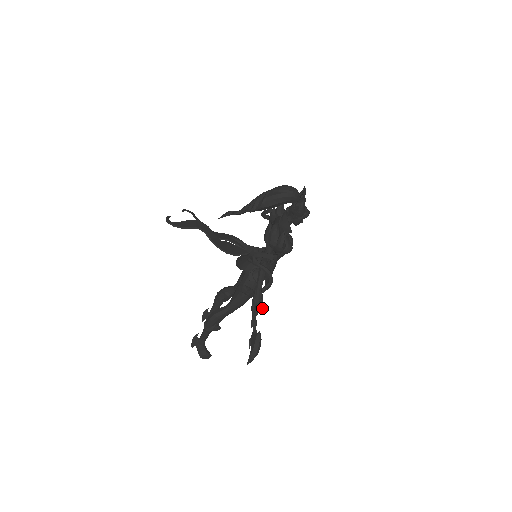
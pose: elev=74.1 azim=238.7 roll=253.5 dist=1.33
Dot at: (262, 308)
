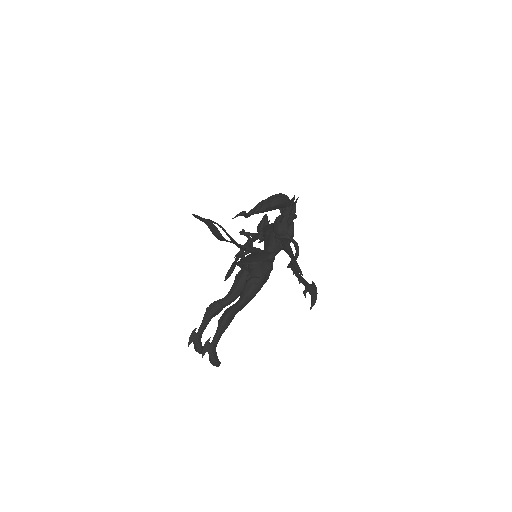
Dot at: (301, 271)
